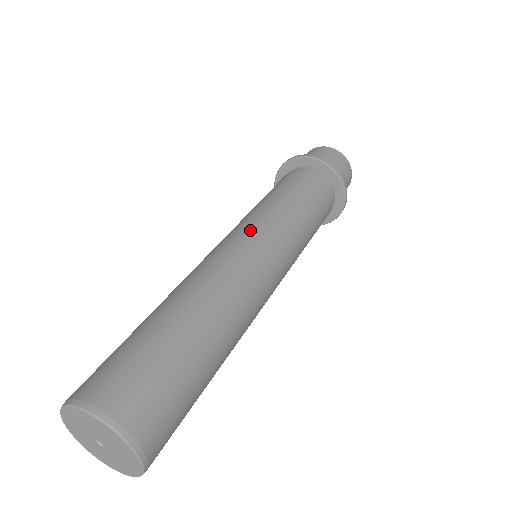
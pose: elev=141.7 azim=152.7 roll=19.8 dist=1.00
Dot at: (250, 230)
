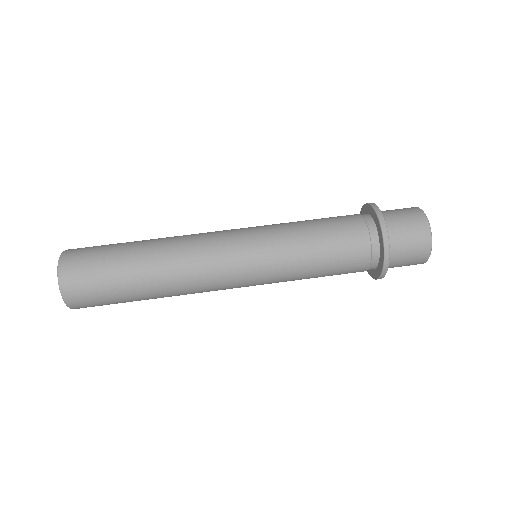
Dot at: (251, 253)
